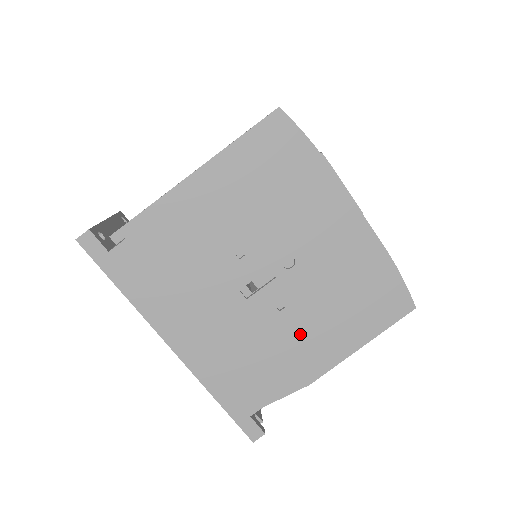
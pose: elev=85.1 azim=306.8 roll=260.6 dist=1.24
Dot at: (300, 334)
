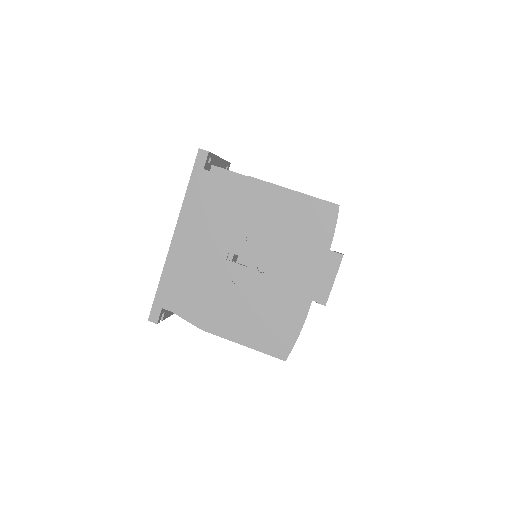
Dot at: (227, 303)
